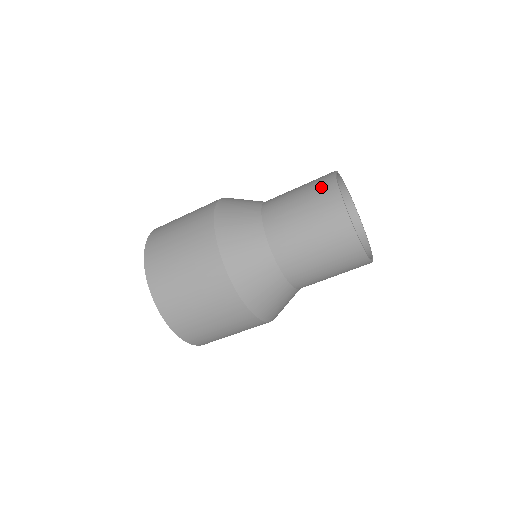
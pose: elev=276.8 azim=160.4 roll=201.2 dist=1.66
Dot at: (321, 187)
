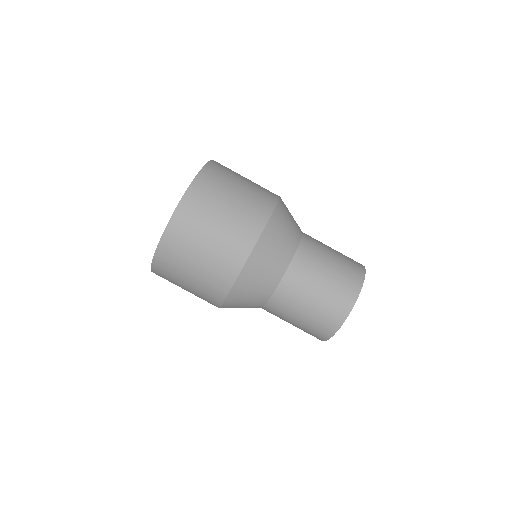
Dot at: (341, 298)
